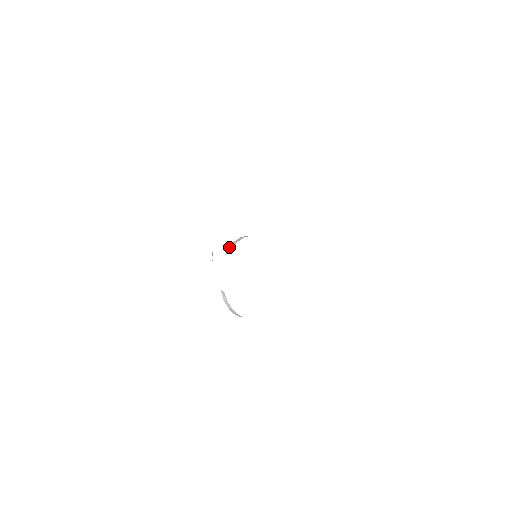
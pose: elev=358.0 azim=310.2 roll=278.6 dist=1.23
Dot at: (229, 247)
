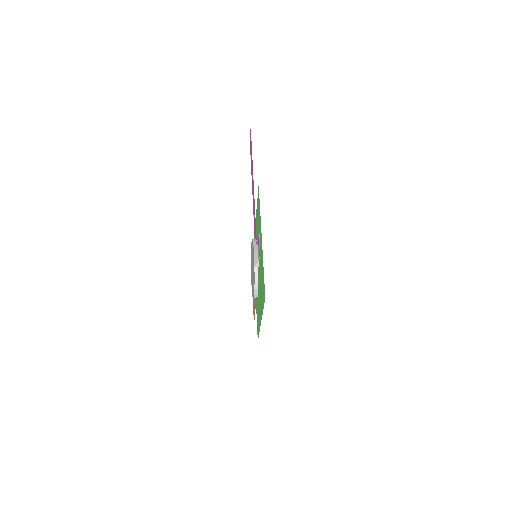
Dot at: (253, 241)
